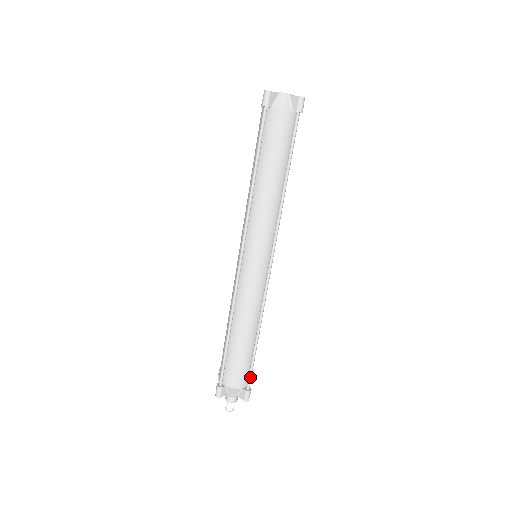
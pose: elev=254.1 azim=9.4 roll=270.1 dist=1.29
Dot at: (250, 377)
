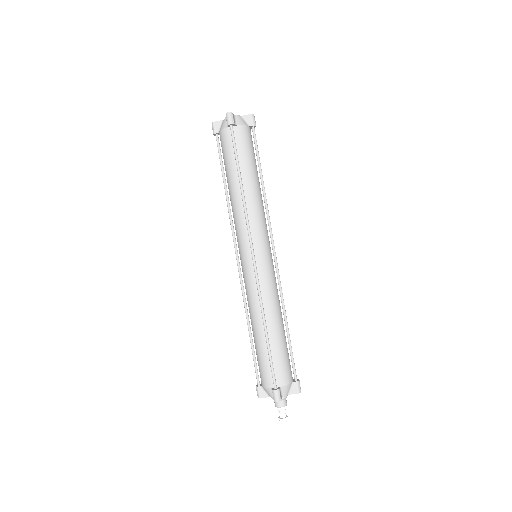
Dot at: (272, 375)
